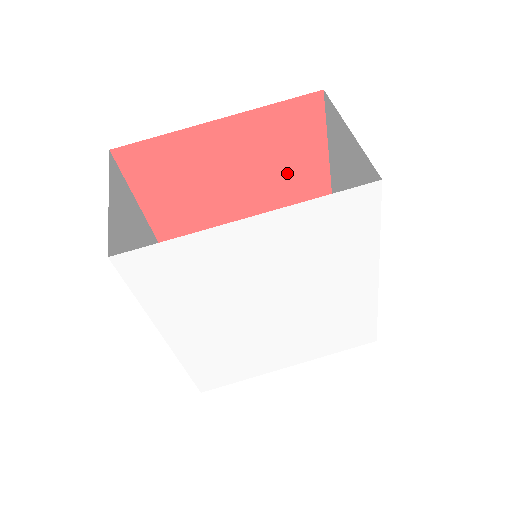
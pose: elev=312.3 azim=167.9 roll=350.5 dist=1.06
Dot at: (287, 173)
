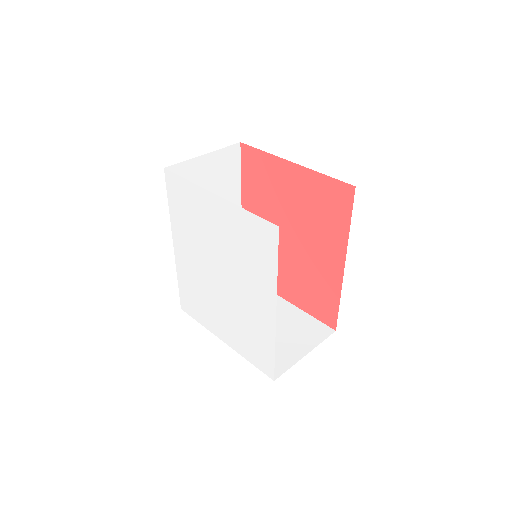
Dot at: (320, 231)
